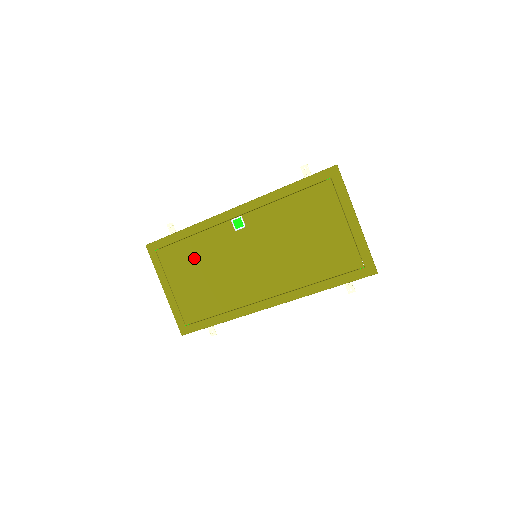
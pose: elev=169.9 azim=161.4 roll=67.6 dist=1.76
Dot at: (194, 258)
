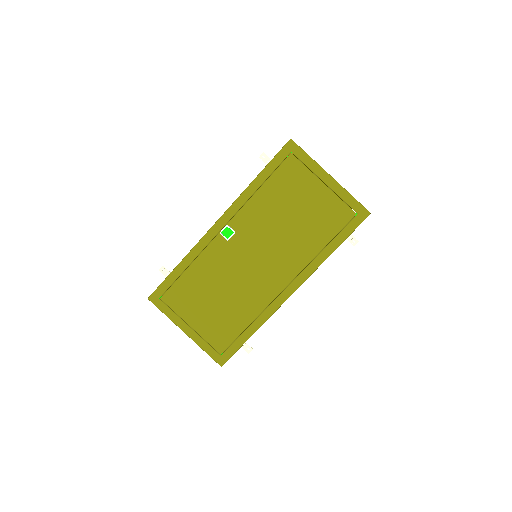
Dot at: (200, 286)
